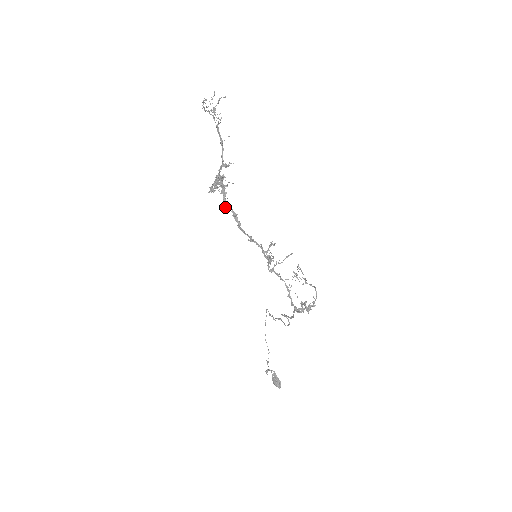
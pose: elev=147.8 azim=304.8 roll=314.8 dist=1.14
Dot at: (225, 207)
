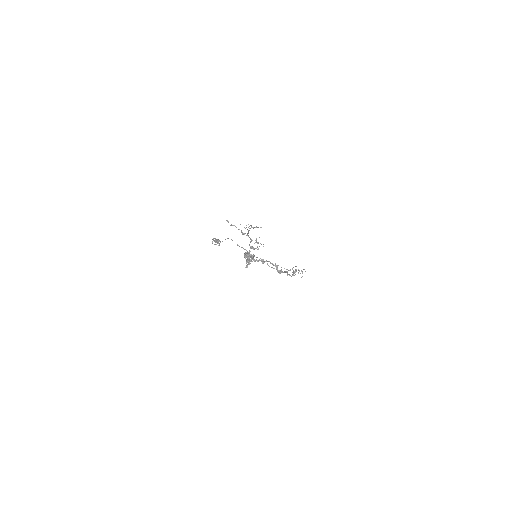
Dot at: occluded
